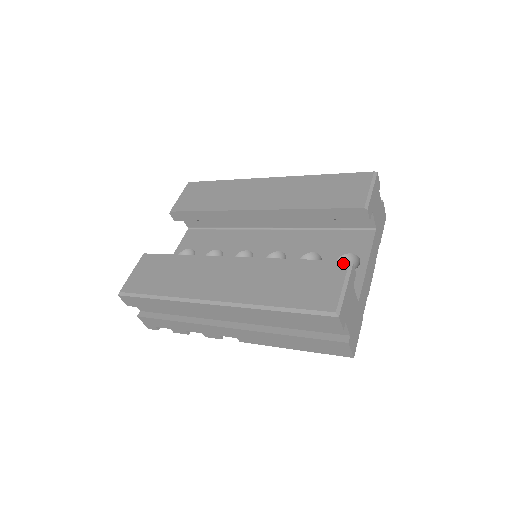
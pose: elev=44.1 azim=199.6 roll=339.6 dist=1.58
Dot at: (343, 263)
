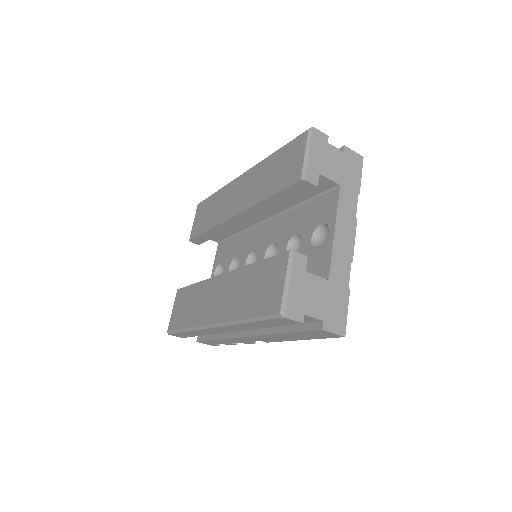
Dot at: (285, 255)
